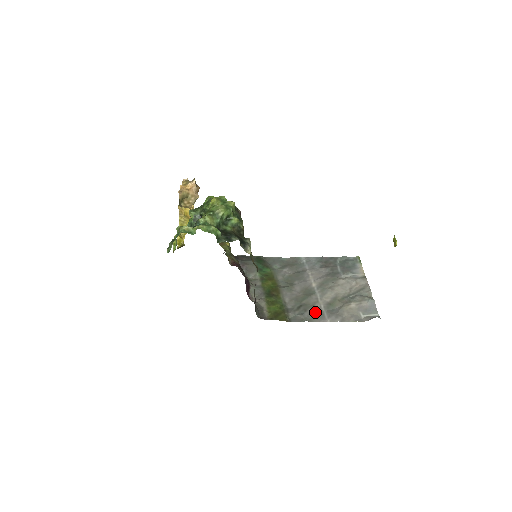
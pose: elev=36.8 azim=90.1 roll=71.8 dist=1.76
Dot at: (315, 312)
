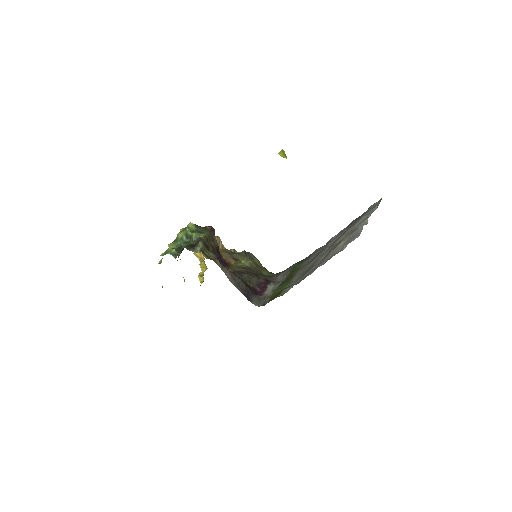
Dot at: (308, 273)
